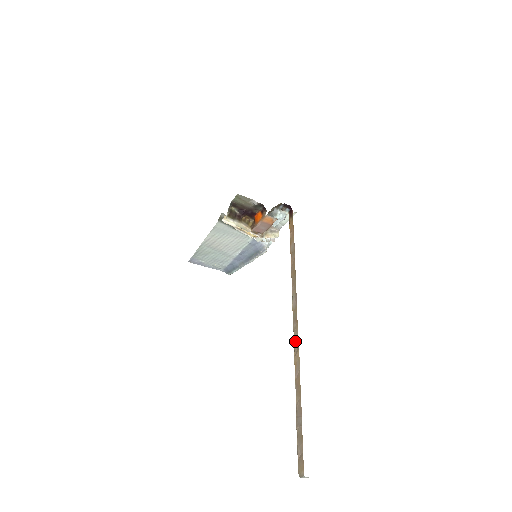
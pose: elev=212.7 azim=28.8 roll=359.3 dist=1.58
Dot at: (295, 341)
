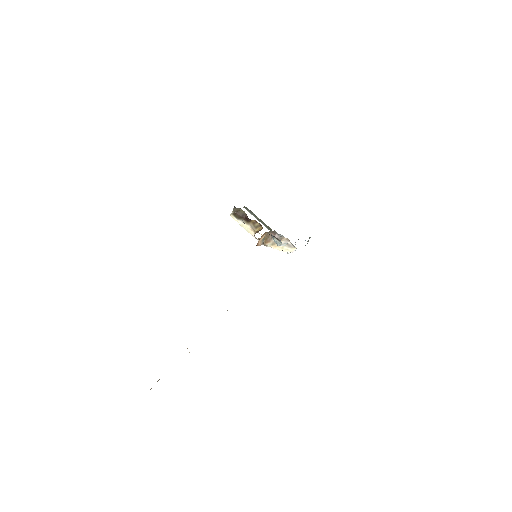
Dot at: occluded
